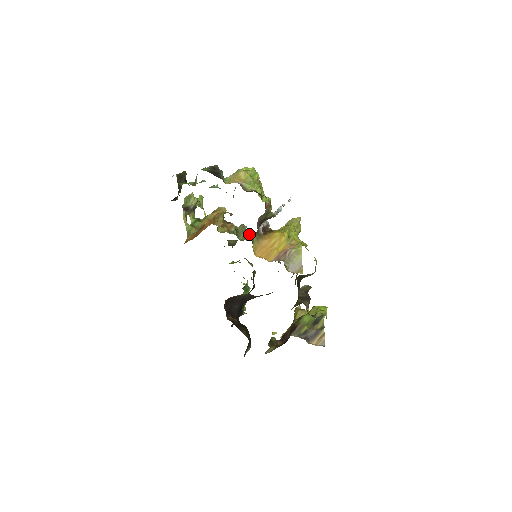
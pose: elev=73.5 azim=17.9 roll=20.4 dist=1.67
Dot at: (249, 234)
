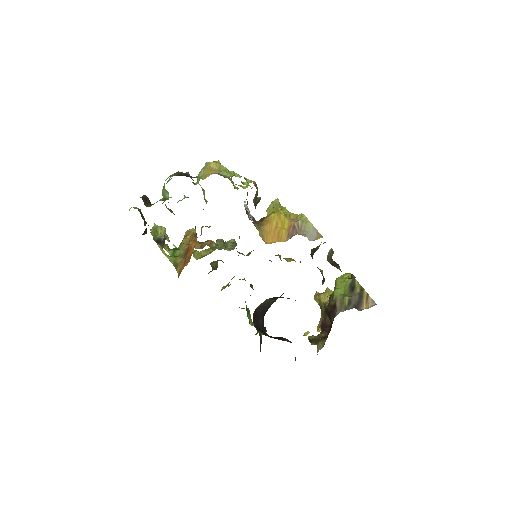
Dot at: occluded
